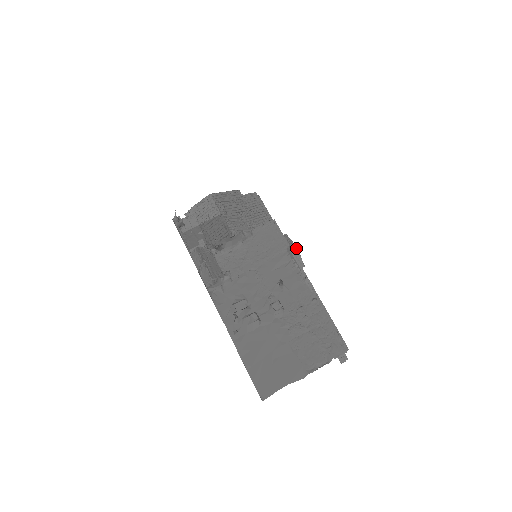
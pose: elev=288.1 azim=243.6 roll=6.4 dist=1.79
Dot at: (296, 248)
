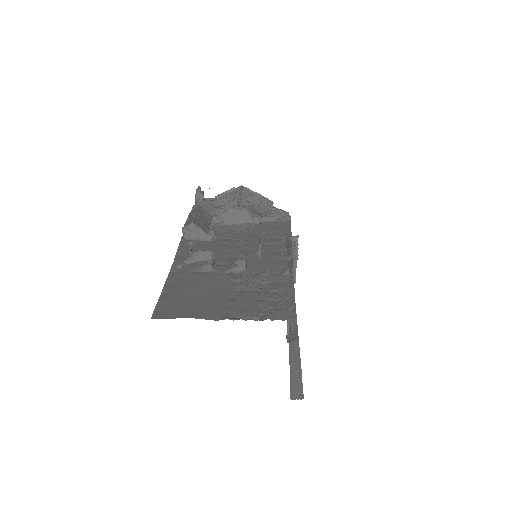
Dot at: (297, 239)
